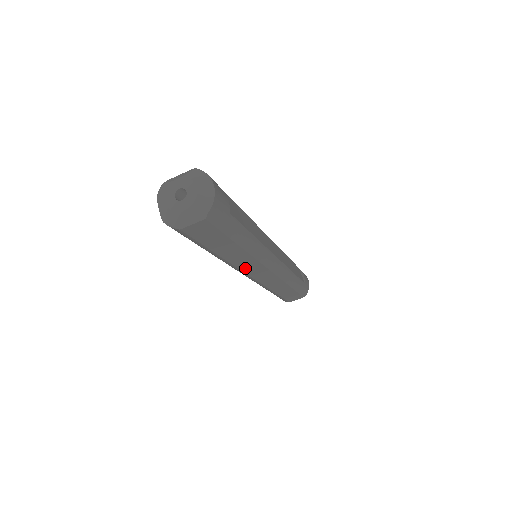
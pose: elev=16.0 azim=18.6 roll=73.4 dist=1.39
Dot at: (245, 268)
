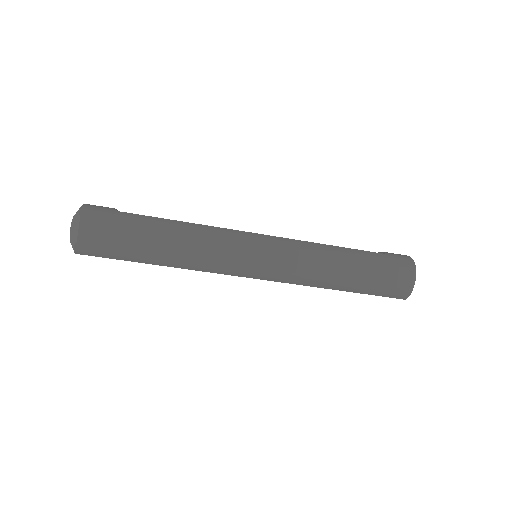
Dot at: (222, 258)
